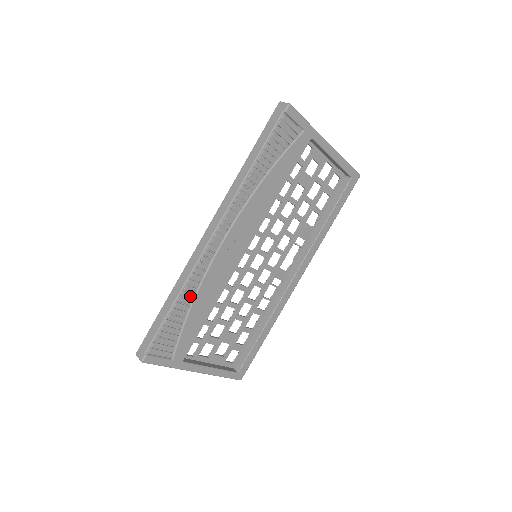
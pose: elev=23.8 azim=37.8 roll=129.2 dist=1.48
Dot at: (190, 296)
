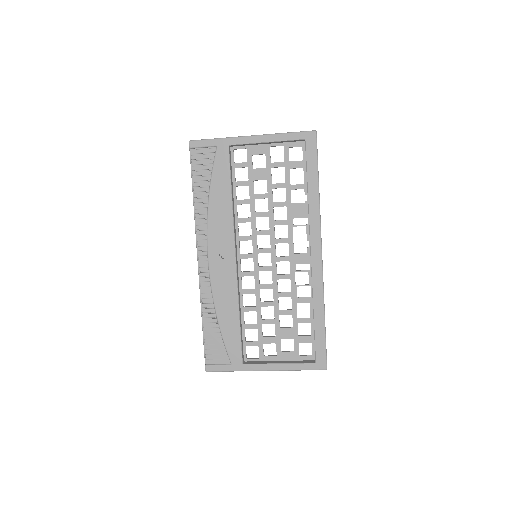
Dot at: (211, 311)
